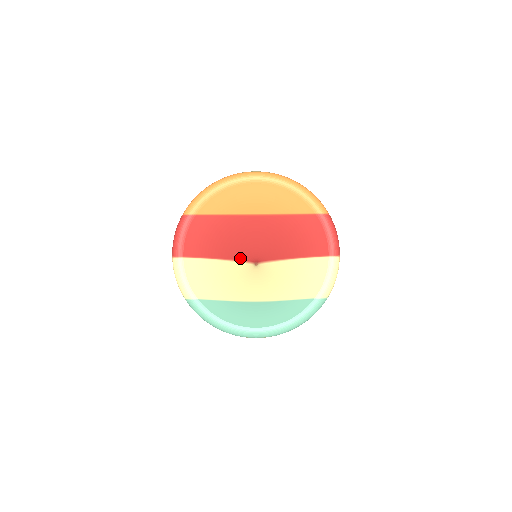
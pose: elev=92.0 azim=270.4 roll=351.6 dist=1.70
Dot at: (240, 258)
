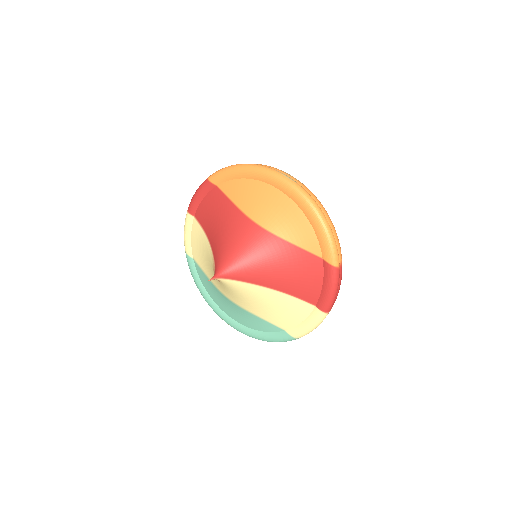
Dot at: (215, 259)
